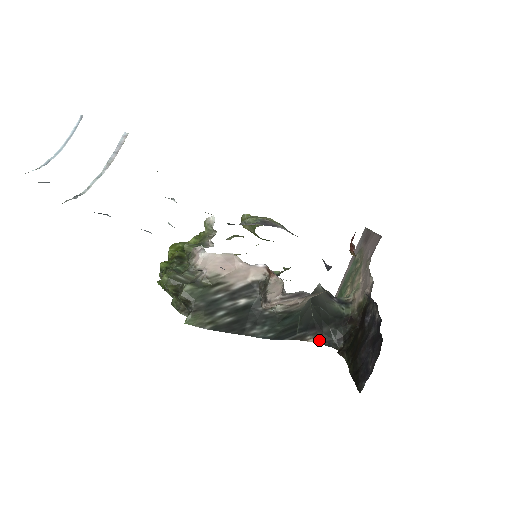
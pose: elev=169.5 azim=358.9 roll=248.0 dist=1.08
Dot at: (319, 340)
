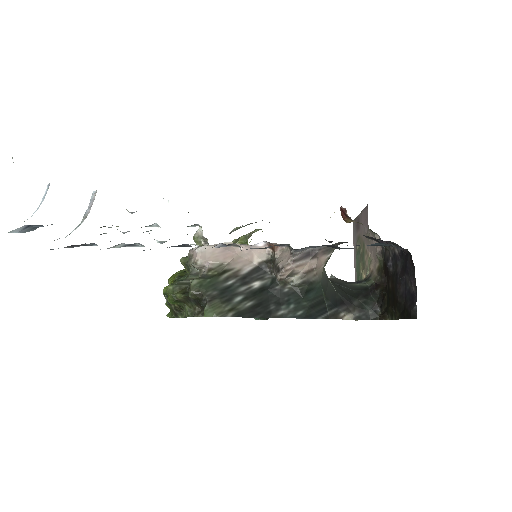
Dot at: (354, 315)
